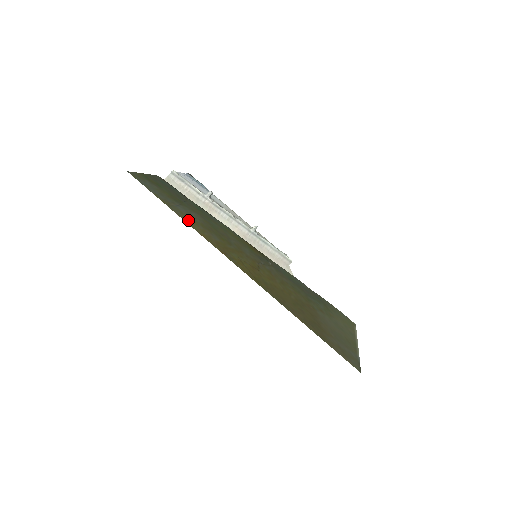
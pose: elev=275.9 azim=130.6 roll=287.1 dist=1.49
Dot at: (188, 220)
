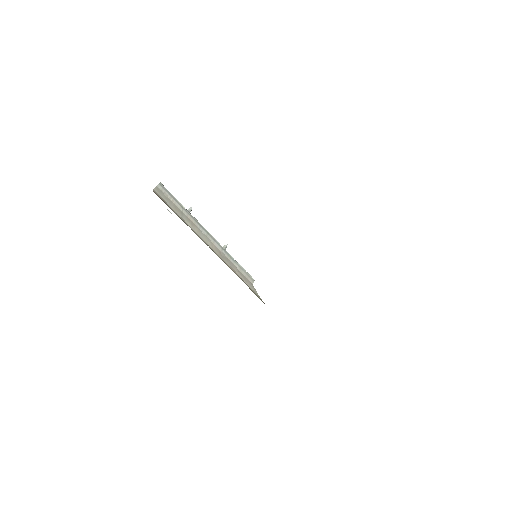
Dot at: occluded
